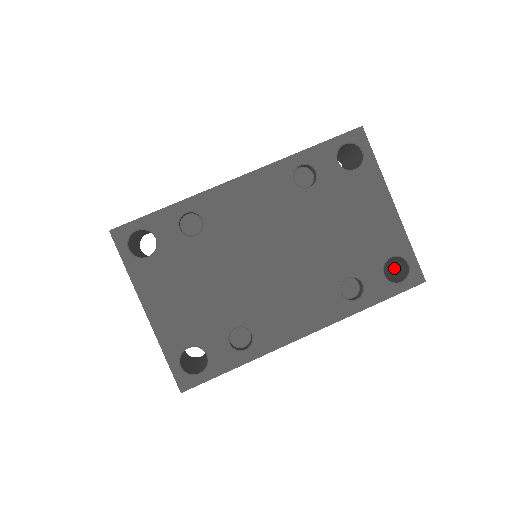
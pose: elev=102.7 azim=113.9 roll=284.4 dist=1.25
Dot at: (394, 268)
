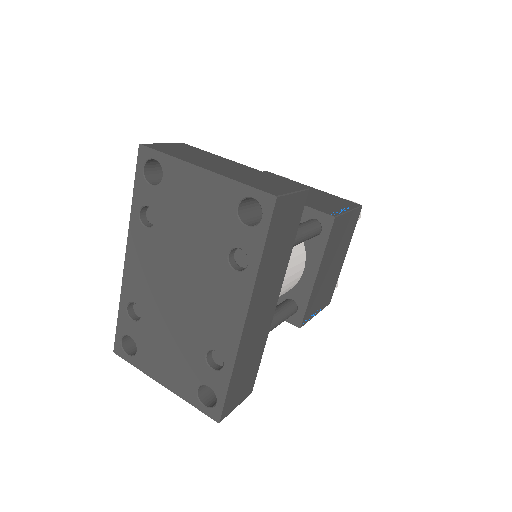
Dot at: occluded
